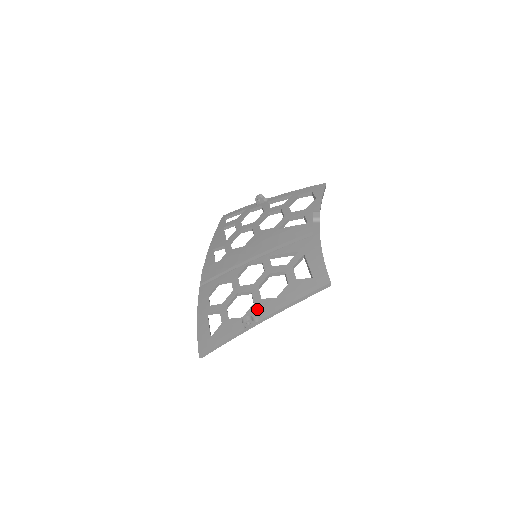
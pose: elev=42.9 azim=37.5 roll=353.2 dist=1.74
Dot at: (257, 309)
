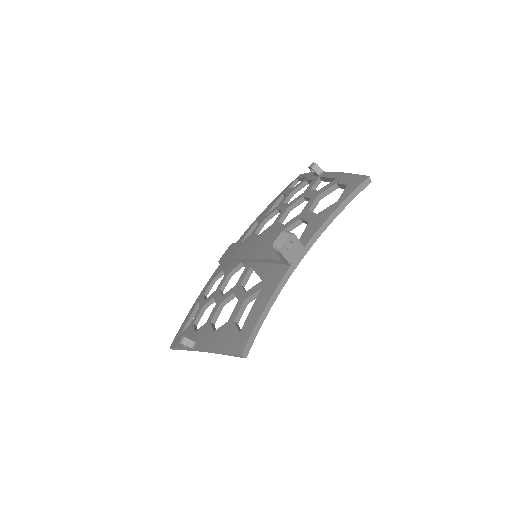
Dot at: (202, 332)
